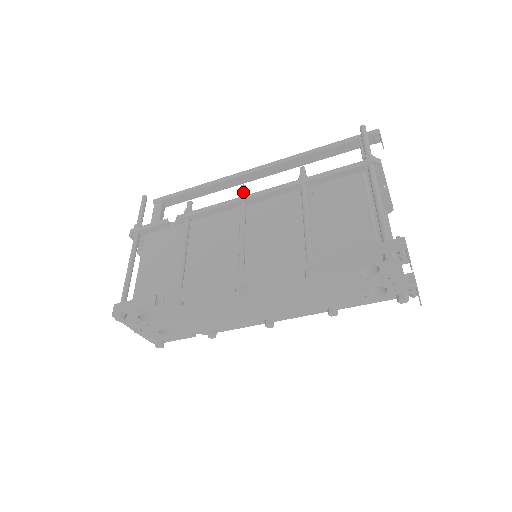
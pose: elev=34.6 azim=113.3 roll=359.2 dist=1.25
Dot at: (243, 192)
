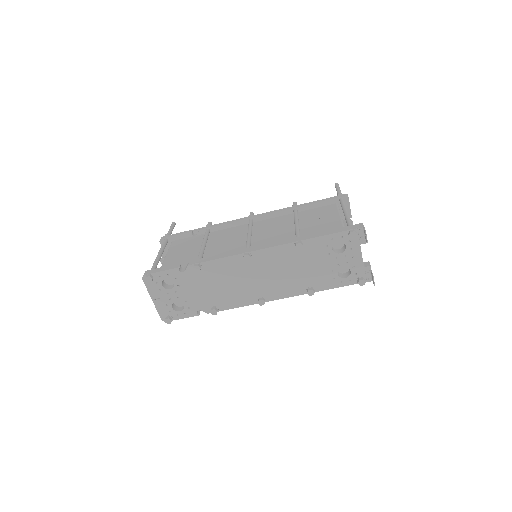
Dot at: (252, 214)
